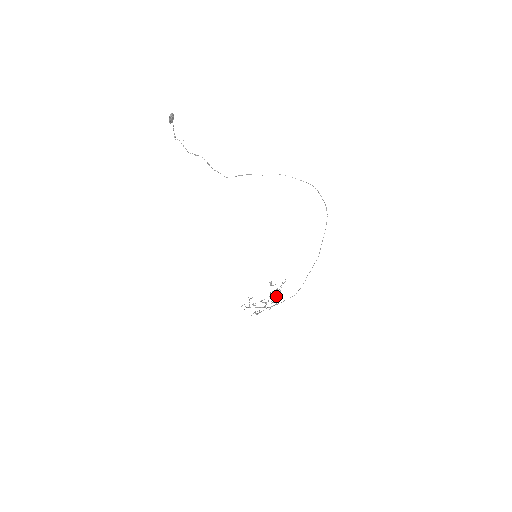
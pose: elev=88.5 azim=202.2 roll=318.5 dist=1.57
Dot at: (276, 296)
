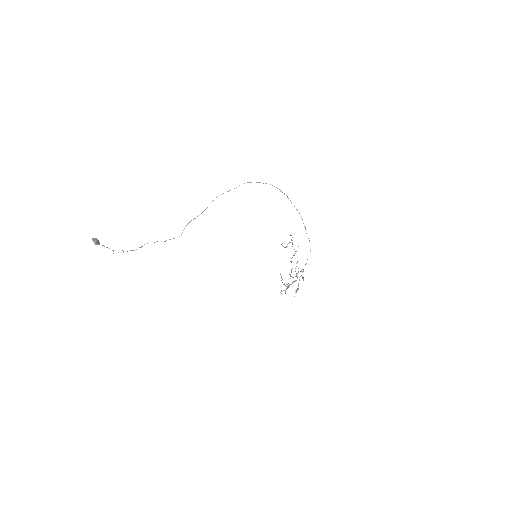
Dot at: (297, 262)
